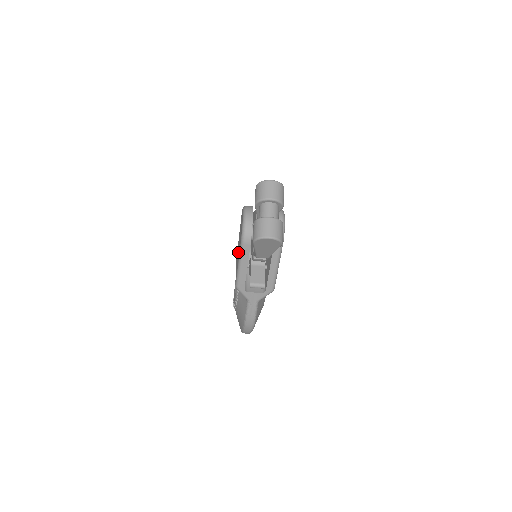
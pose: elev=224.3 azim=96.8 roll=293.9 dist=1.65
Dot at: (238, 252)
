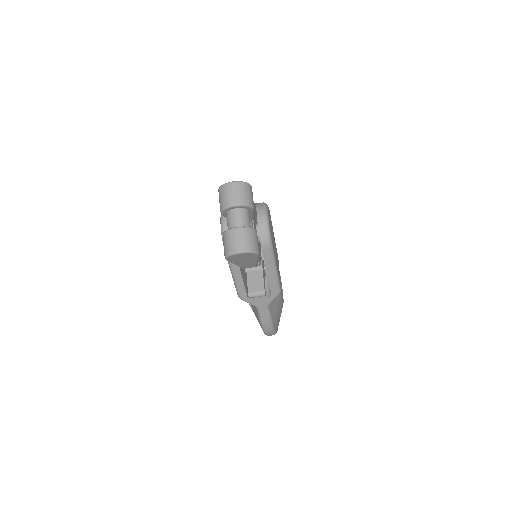
Dot at: occluded
